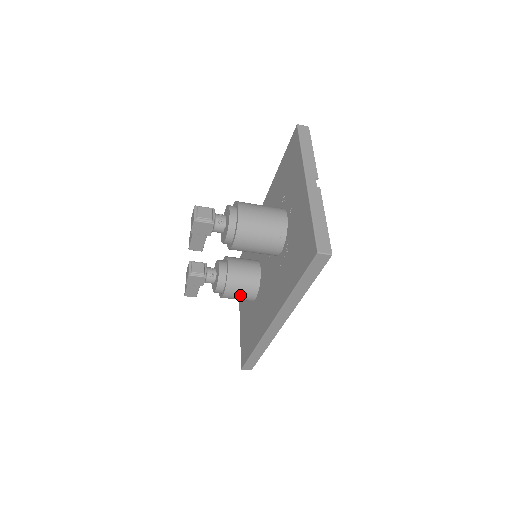
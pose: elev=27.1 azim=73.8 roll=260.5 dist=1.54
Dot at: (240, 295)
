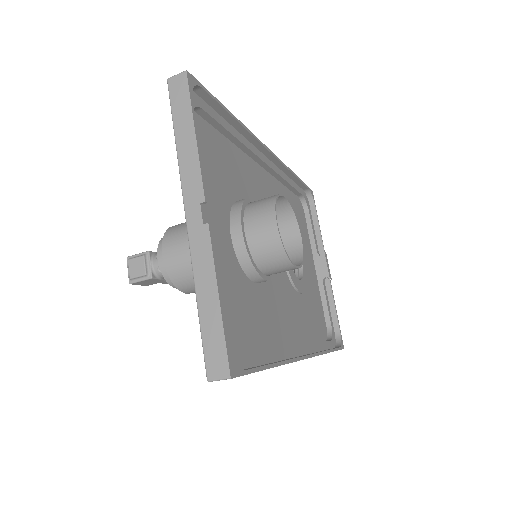
Dot at: occluded
